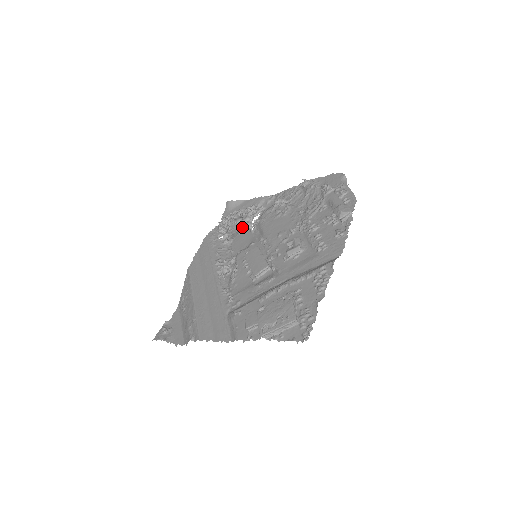
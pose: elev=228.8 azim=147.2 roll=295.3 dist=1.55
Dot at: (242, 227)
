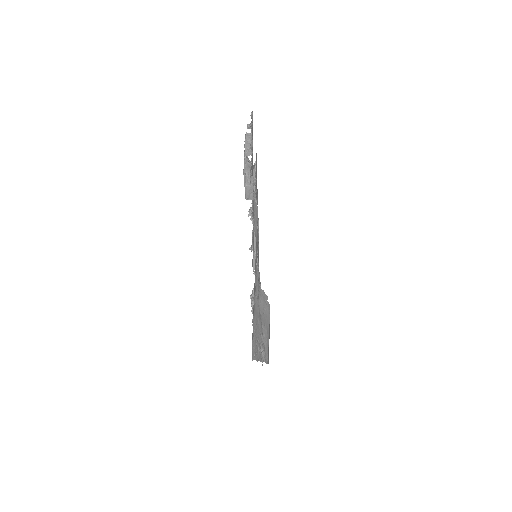
Dot at: occluded
